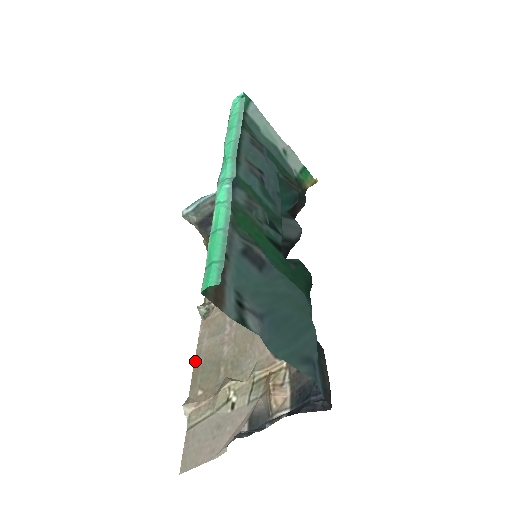
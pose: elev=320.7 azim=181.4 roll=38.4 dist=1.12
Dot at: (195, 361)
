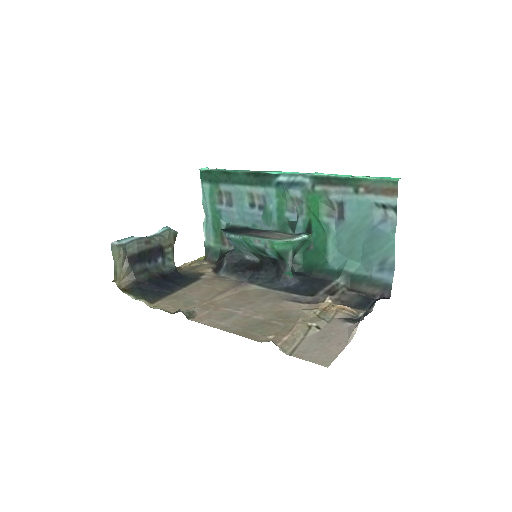
Dot at: (230, 331)
